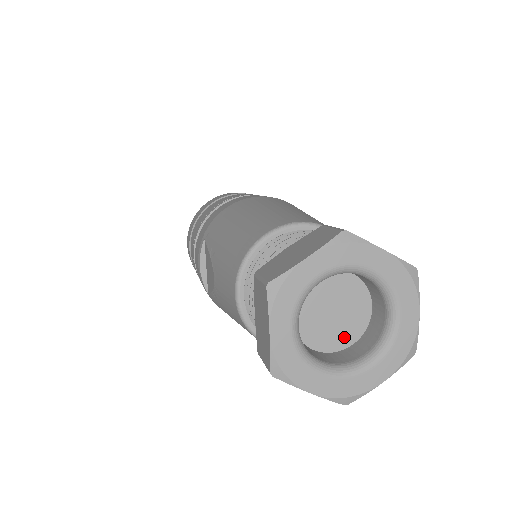
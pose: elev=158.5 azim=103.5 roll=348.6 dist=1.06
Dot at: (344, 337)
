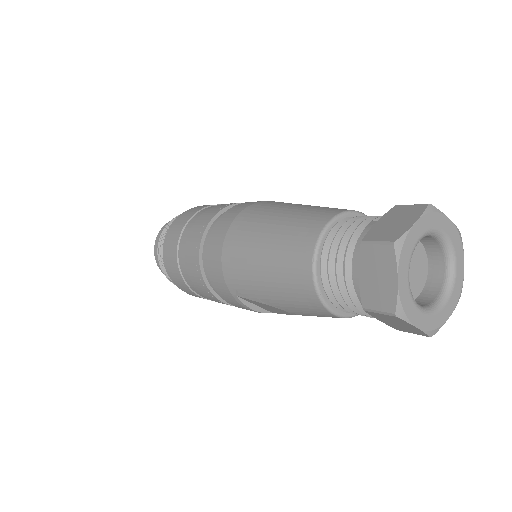
Dot at: (423, 270)
